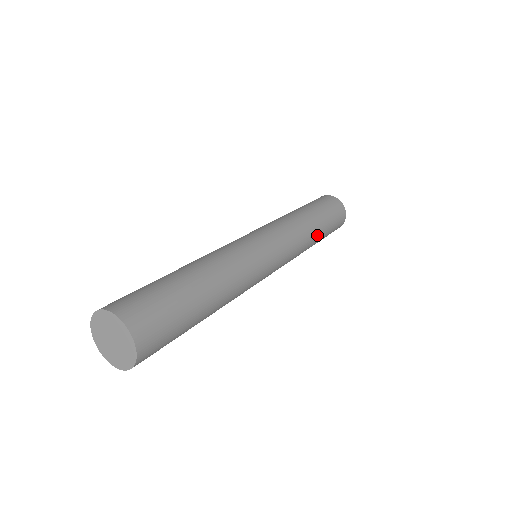
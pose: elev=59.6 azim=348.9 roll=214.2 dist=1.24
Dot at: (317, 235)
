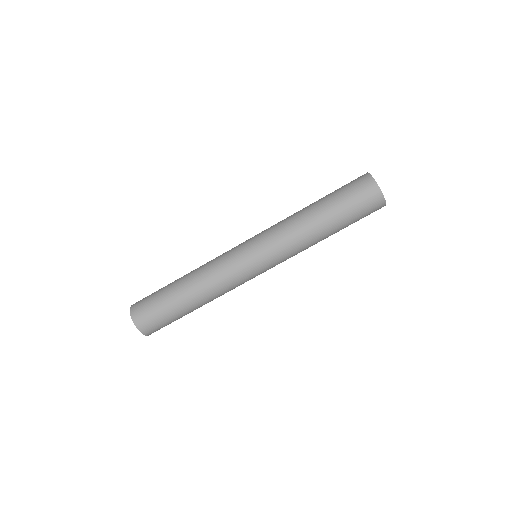
Dot at: (320, 225)
